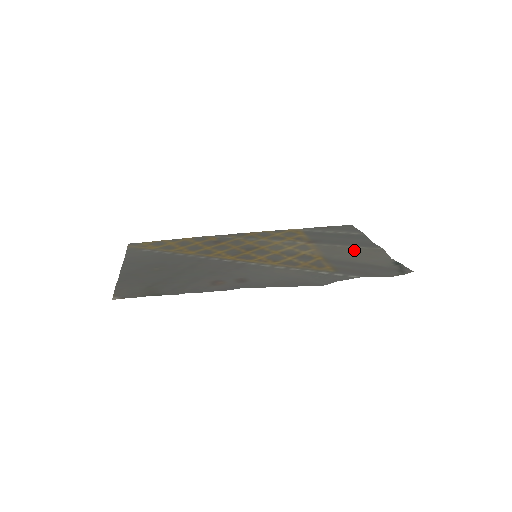
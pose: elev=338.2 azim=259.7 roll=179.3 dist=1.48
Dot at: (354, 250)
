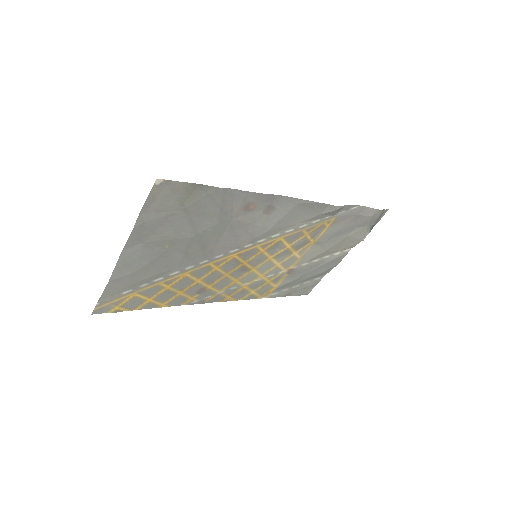
Dot at: (331, 251)
